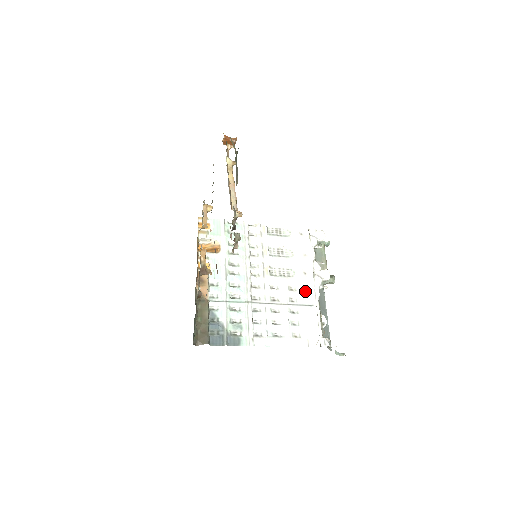
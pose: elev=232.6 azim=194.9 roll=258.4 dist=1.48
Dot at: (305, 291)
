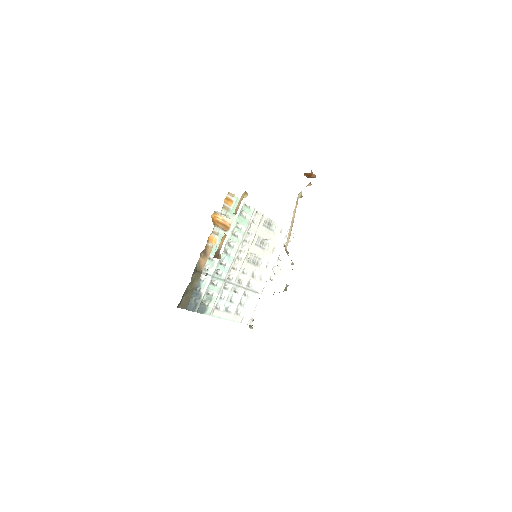
Dot at: (260, 280)
